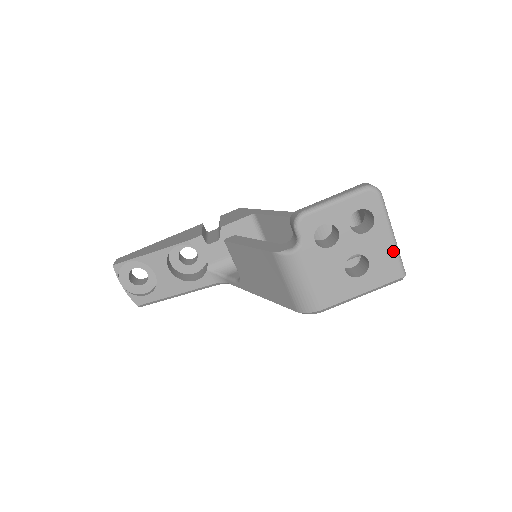
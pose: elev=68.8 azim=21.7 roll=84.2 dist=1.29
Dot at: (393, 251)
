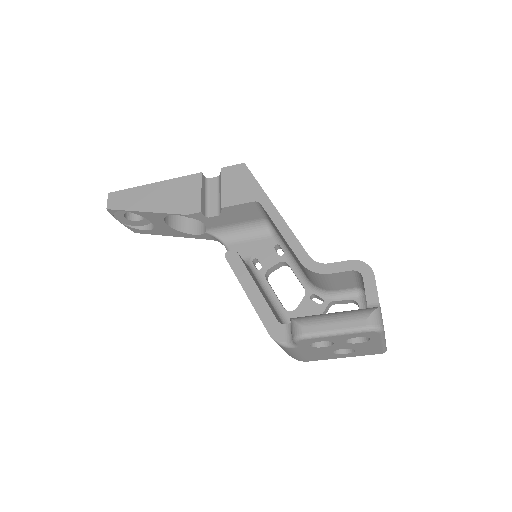
Dot at: (380, 347)
